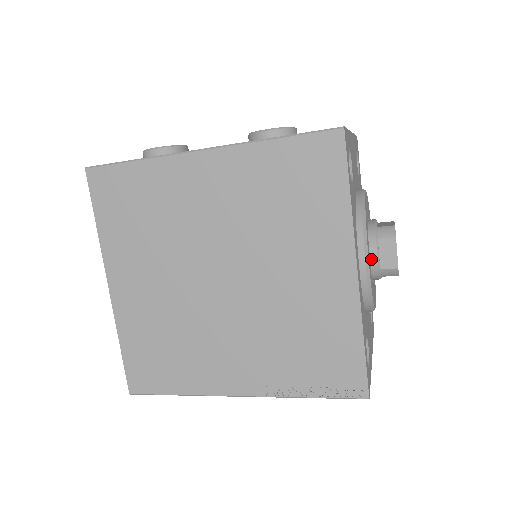
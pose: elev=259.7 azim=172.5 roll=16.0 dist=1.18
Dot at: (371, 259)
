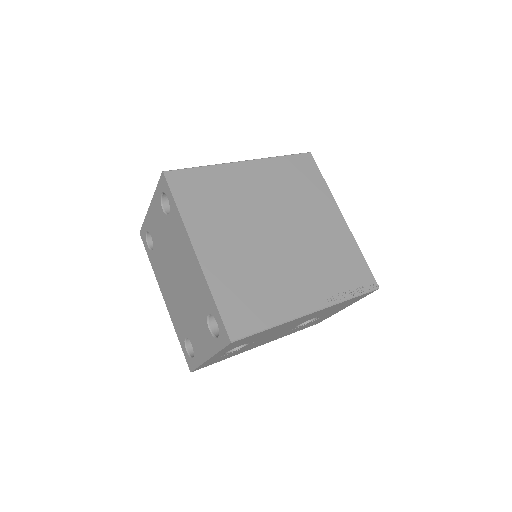
Dot at: occluded
